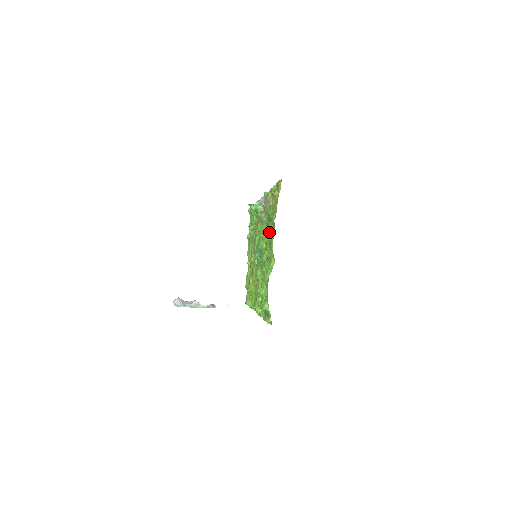
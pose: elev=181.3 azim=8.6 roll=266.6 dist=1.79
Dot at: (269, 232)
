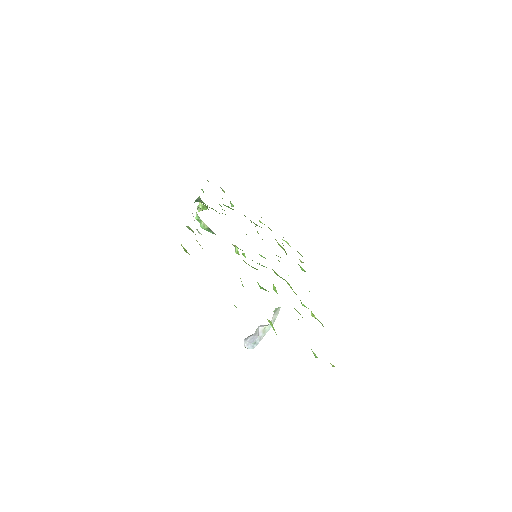
Dot at: occluded
